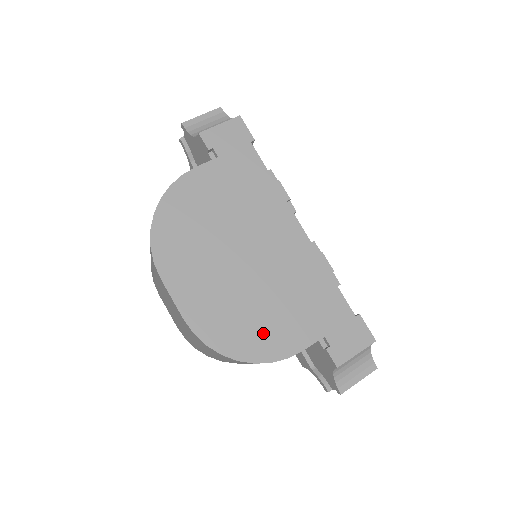
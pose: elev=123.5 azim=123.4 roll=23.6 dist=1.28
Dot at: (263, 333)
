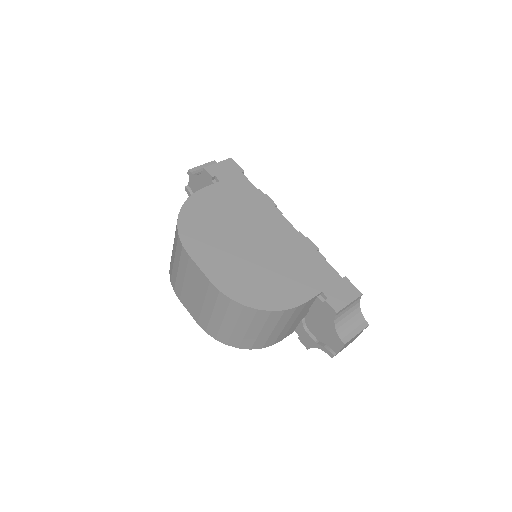
Dot at: (274, 290)
